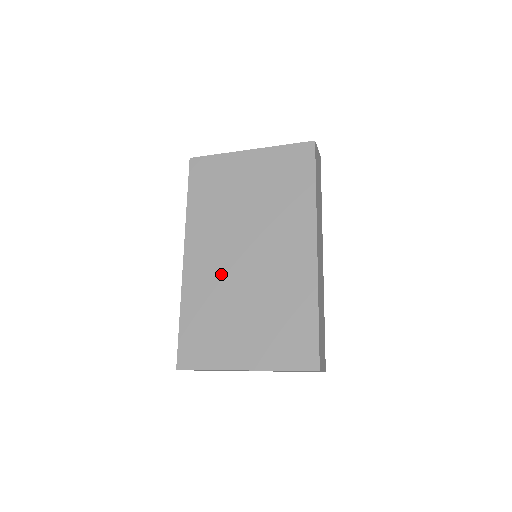
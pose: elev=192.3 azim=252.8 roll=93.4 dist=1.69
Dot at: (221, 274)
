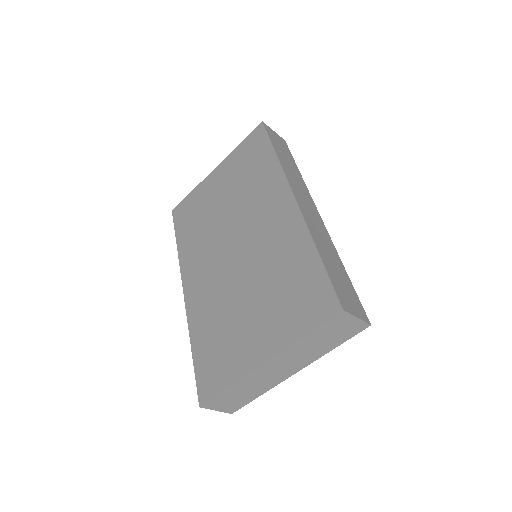
Dot at: (217, 283)
